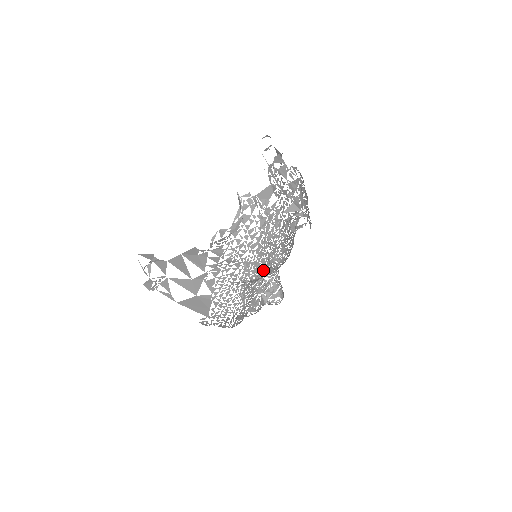
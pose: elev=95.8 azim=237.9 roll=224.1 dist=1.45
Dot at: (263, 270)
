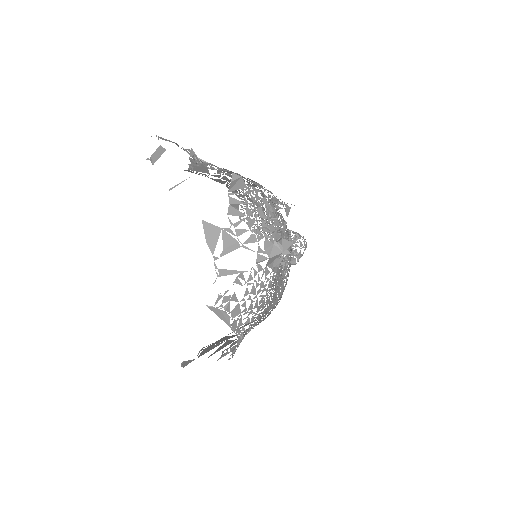
Dot at: (282, 289)
